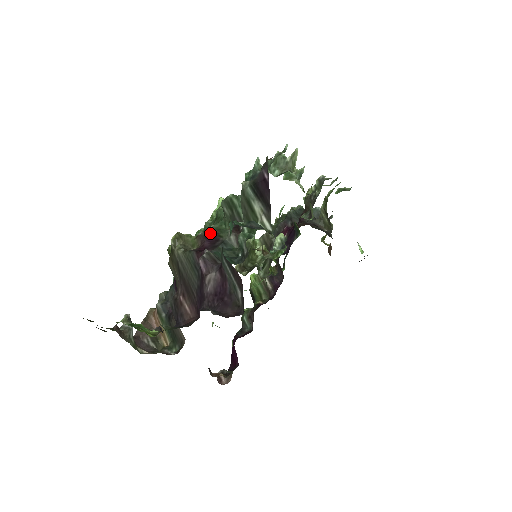
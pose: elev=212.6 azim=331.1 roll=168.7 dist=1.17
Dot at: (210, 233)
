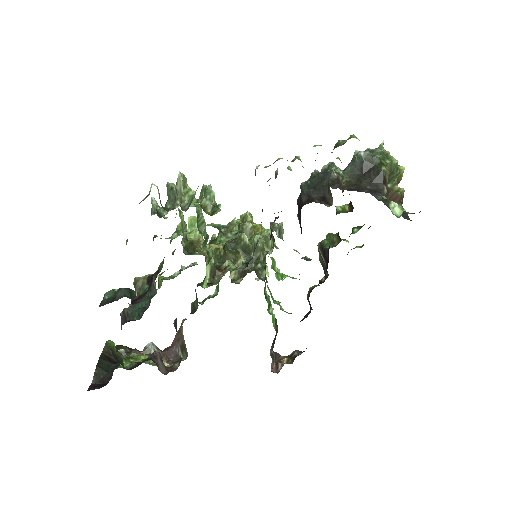
Dot at: (152, 275)
